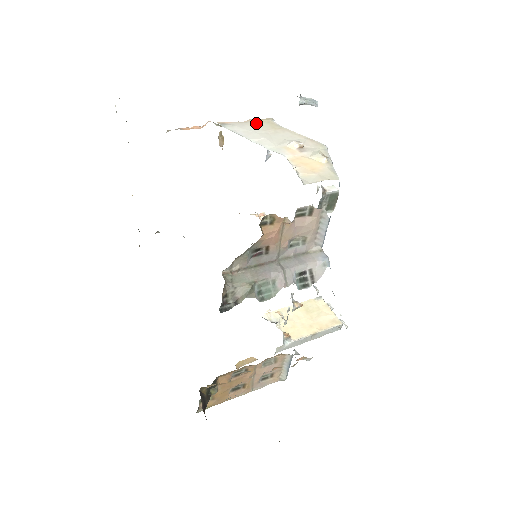
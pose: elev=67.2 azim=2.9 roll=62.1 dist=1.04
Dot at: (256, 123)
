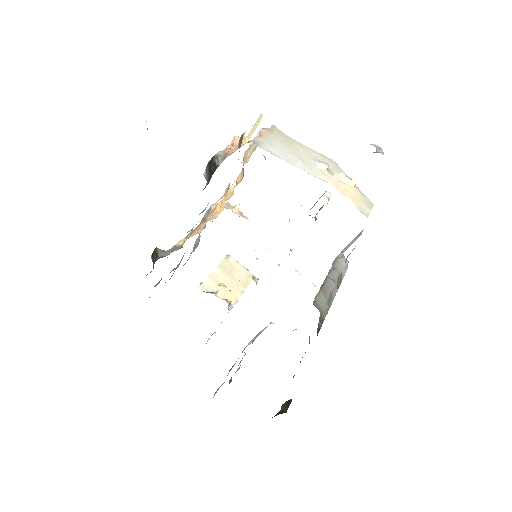
Dot at: (275, 137)
